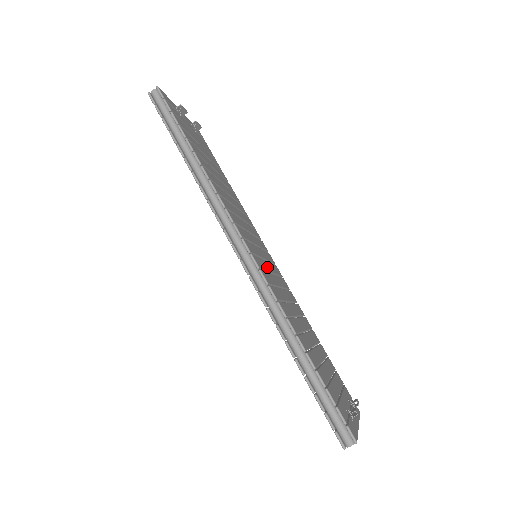
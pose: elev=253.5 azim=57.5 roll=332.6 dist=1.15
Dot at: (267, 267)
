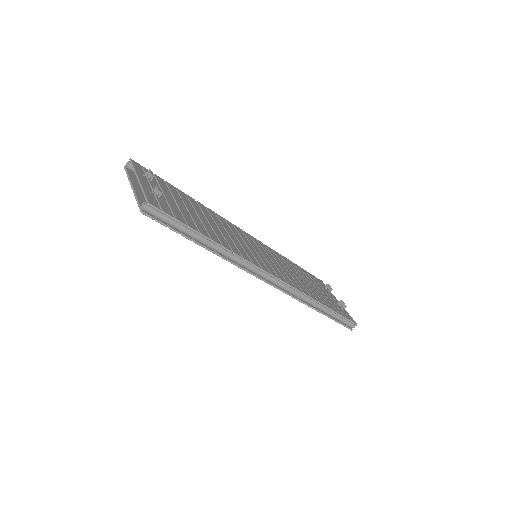
Dot at: (272, 263)
